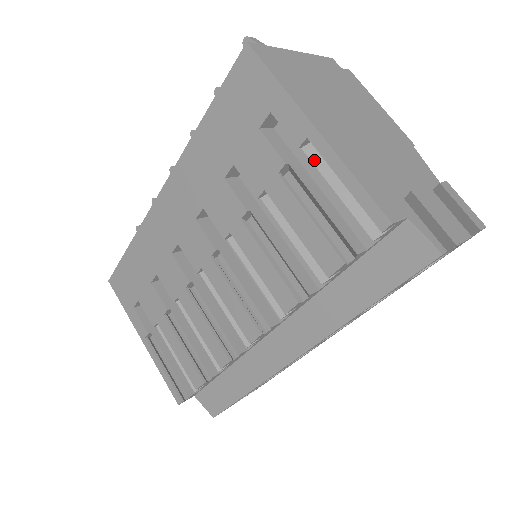
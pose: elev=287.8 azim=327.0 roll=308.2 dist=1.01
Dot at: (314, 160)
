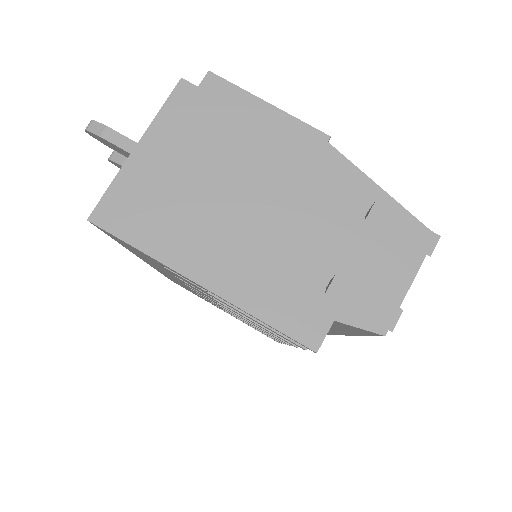
Dot at: occluded
